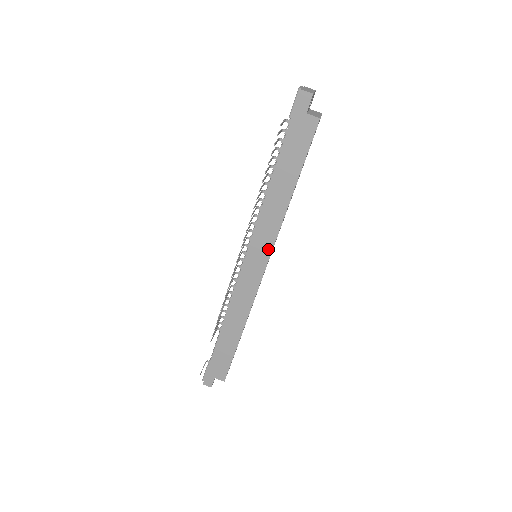
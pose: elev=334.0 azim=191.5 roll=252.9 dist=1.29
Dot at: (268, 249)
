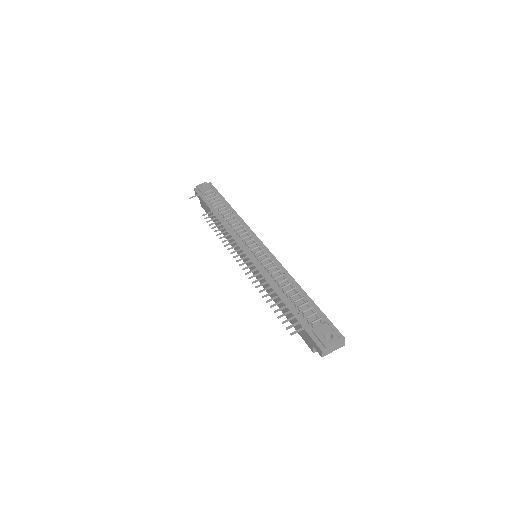
Dot at: occluded
